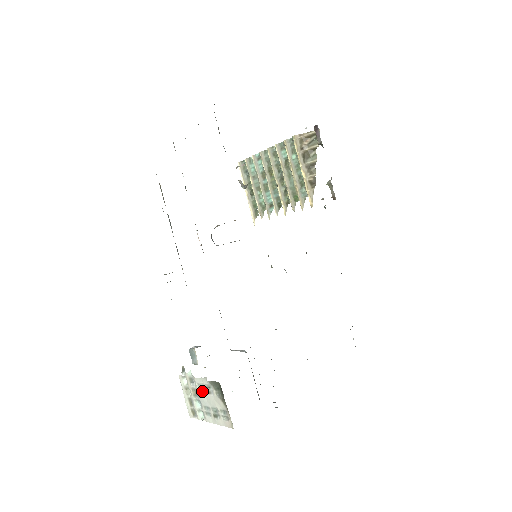
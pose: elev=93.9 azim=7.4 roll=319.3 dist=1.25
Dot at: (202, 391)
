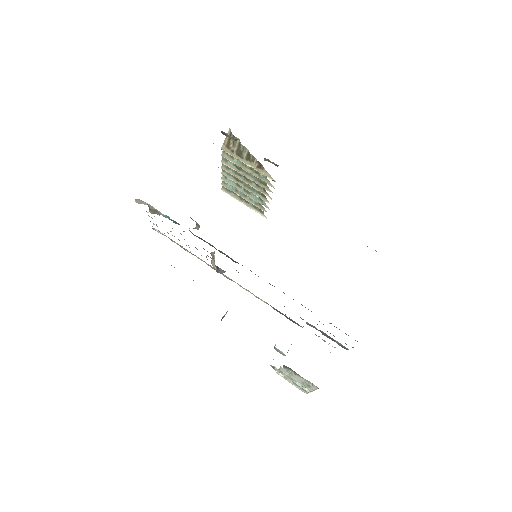
Dot at: (289, 375)
